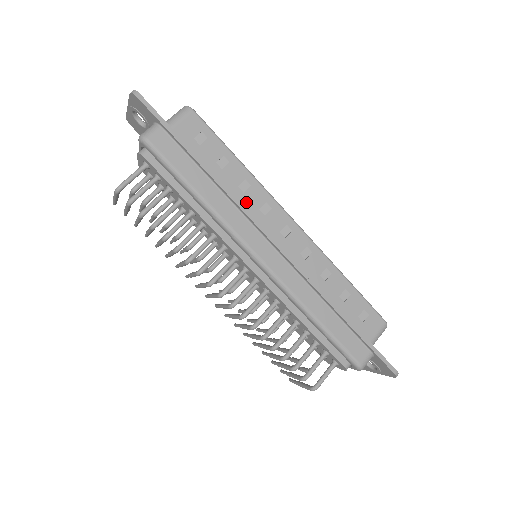
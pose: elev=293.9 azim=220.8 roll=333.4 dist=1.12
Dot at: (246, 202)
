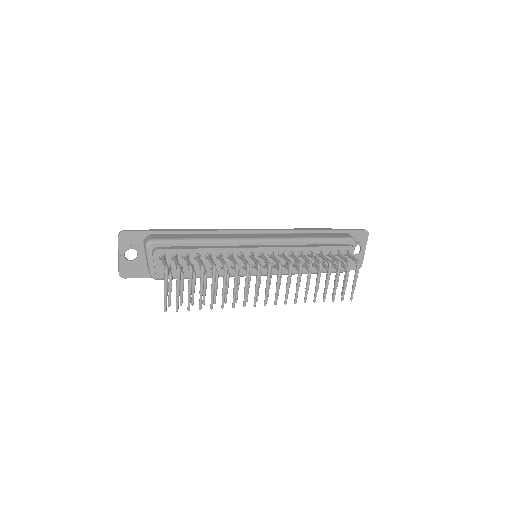
Dot at: occluded
